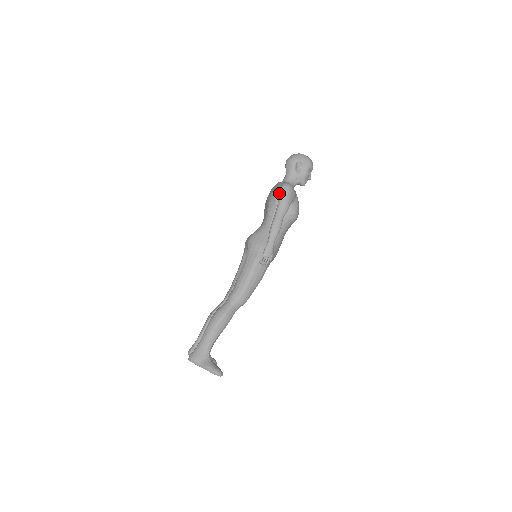
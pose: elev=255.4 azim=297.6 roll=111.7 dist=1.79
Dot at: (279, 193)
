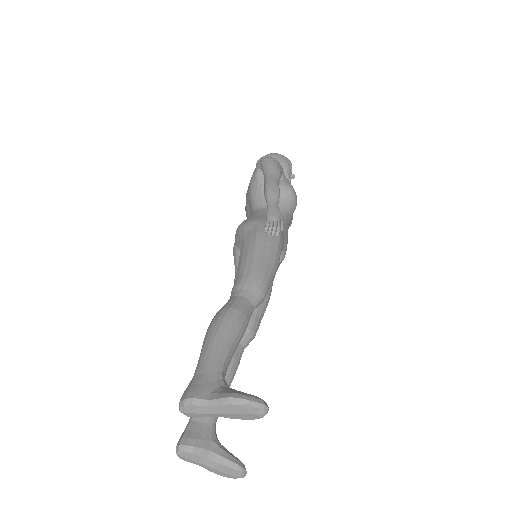
Dot at: (260, 165)
